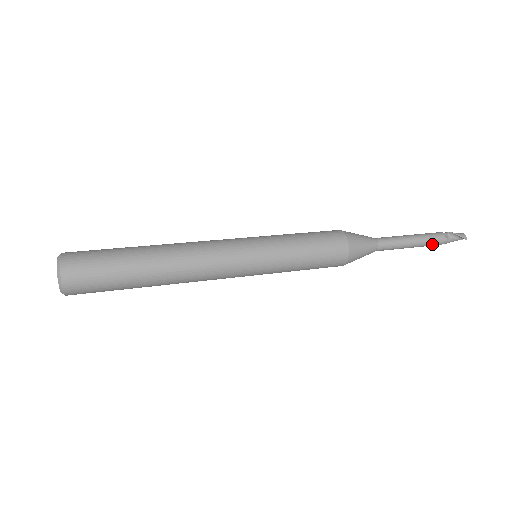
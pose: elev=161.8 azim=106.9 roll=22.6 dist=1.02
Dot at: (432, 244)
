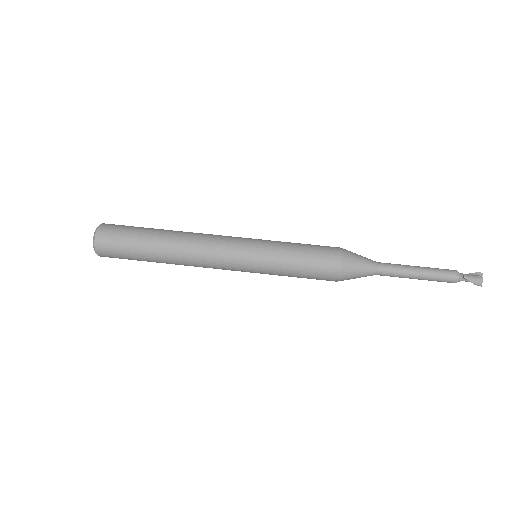
Dot at: (439, 281)
